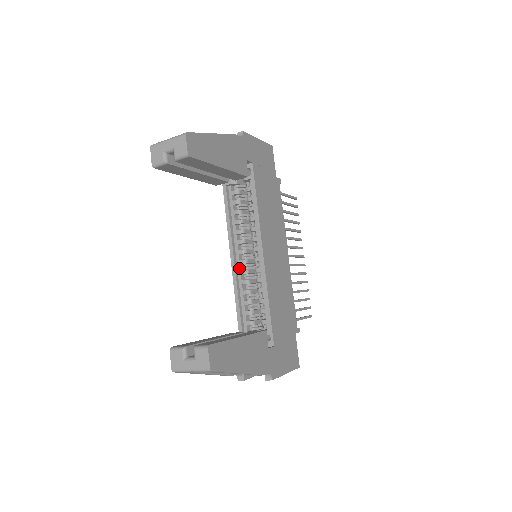
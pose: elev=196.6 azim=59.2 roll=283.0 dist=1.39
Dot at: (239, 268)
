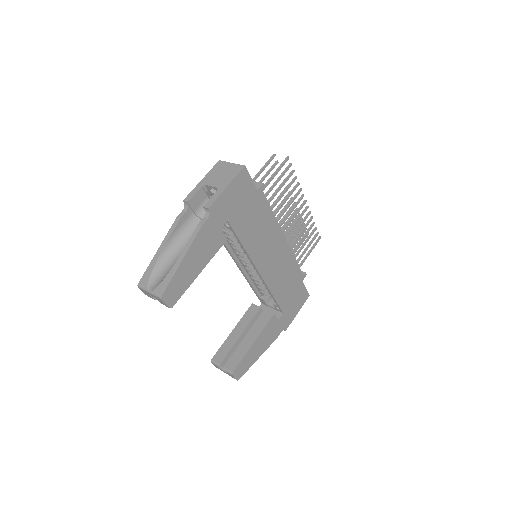
Dot at: (244, 268)
